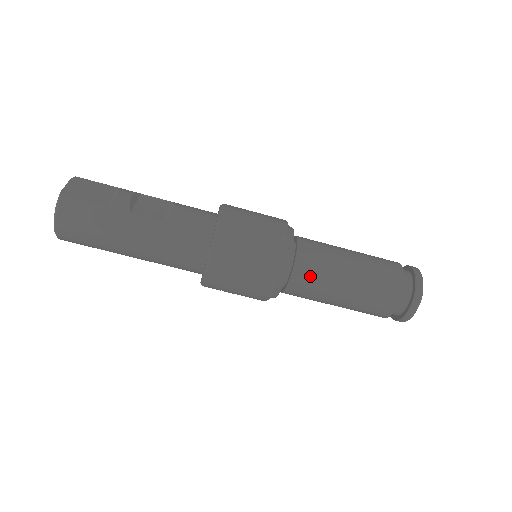
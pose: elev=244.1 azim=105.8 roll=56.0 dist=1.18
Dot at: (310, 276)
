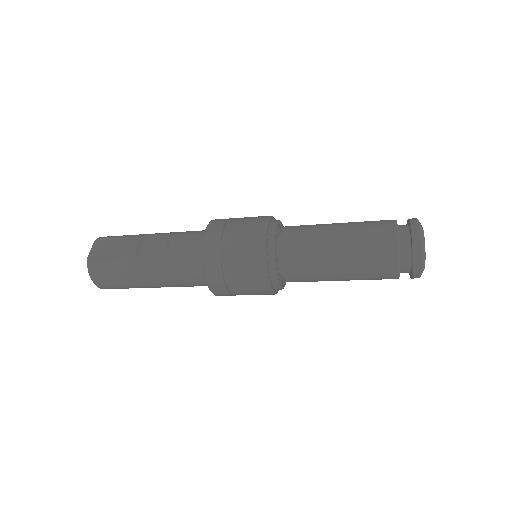
Dot at: (300, 266)
